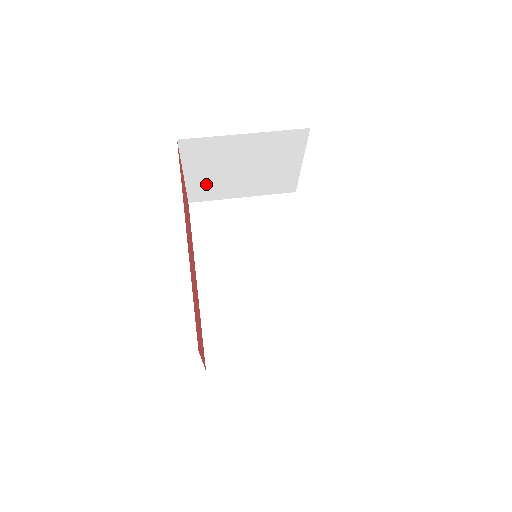
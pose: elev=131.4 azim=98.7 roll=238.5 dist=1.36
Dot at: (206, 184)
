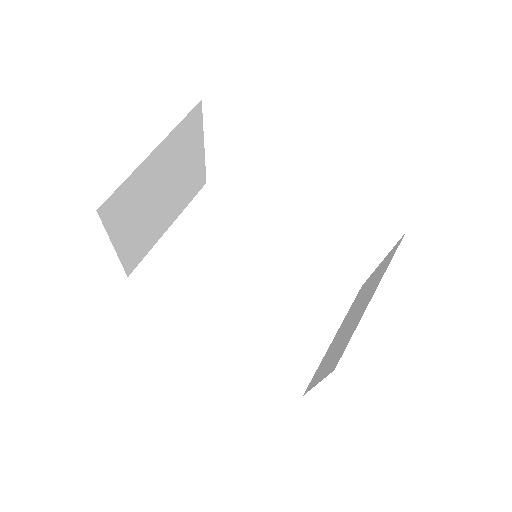
Dot at: (136, 241)
